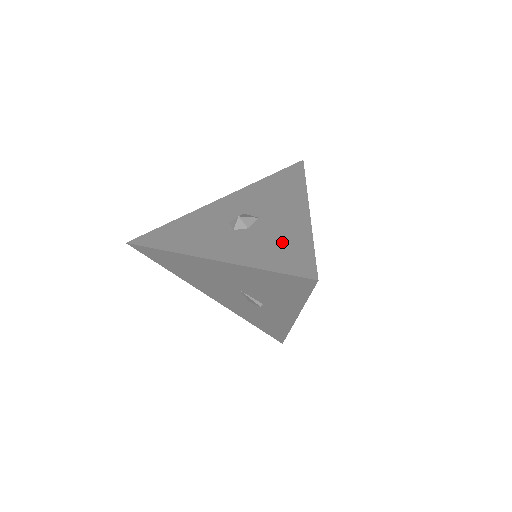
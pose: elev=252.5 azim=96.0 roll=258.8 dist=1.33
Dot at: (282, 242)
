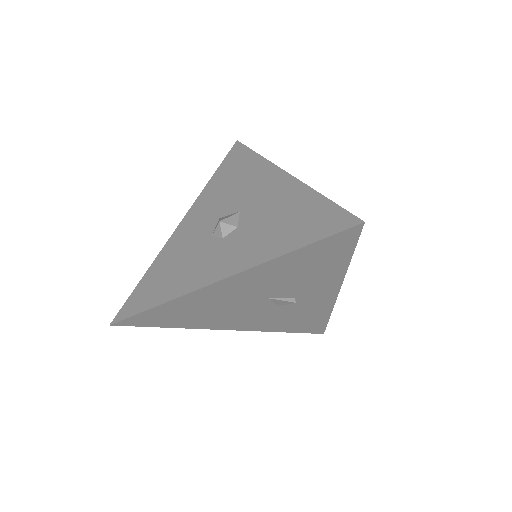
Dot at: (288, 215)
